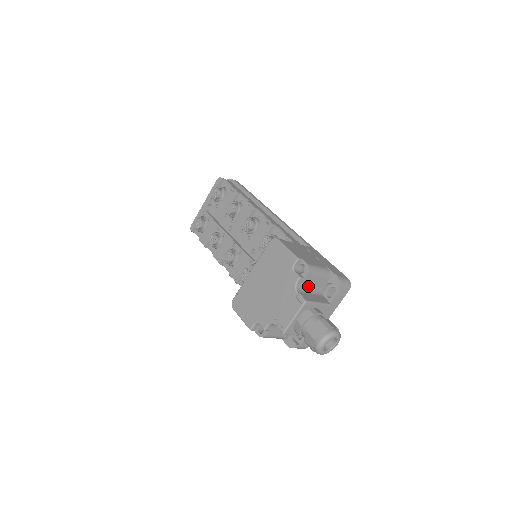
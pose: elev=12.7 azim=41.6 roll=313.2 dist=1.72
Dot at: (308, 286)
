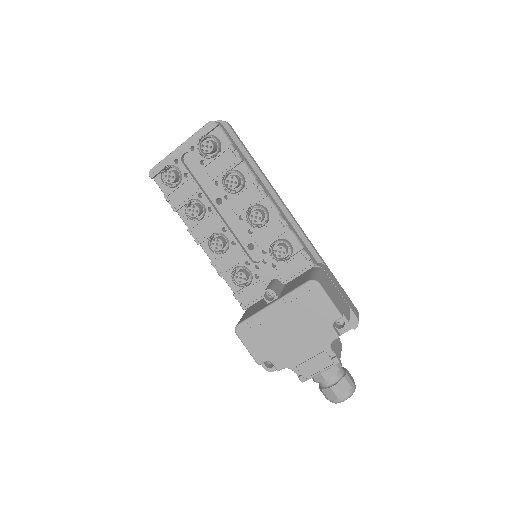
Dot at: occluded
